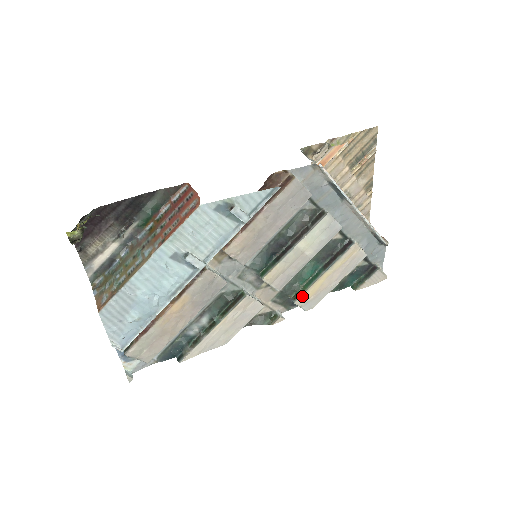
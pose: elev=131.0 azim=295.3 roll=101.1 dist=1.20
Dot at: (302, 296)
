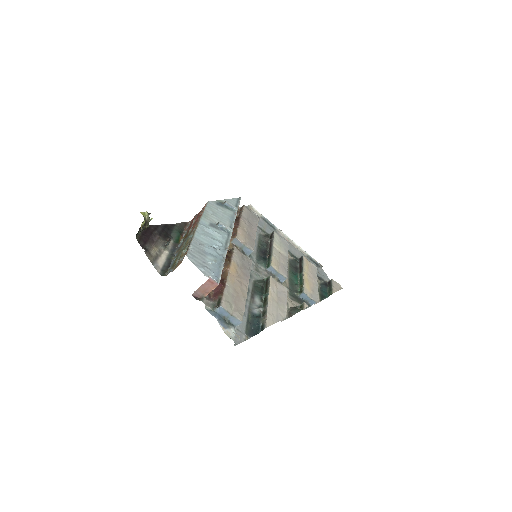
Dot at: (304, 288)
